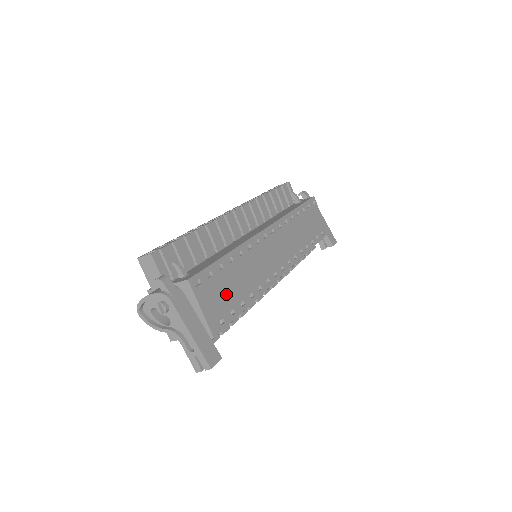
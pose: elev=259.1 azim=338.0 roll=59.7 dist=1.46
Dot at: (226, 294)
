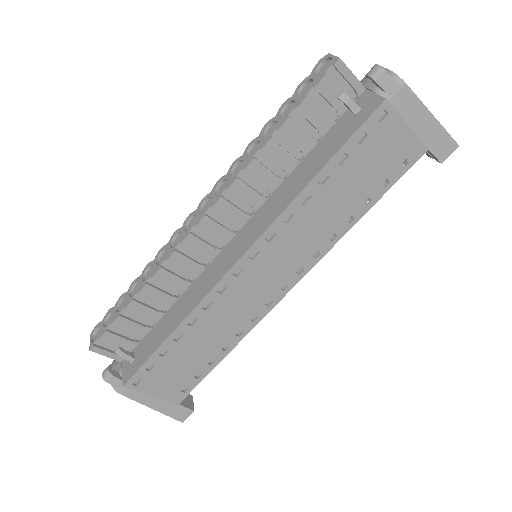
Dot at: (182, 368)
